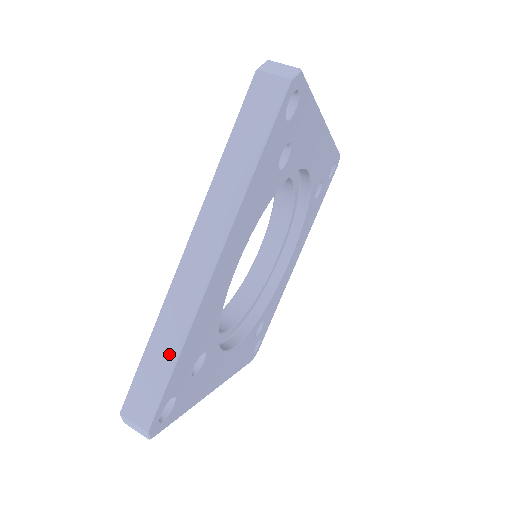
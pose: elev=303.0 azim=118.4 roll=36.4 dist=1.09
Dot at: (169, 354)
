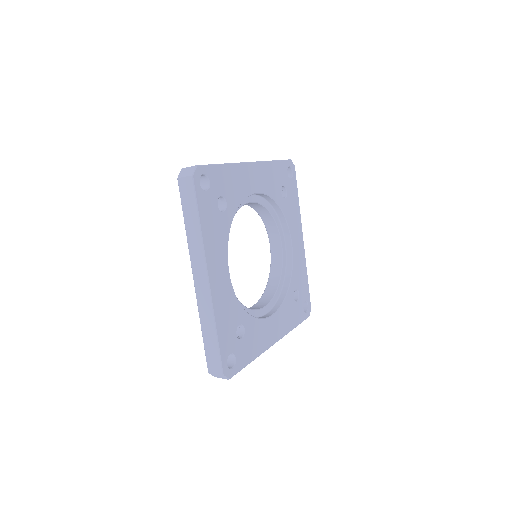
Dot at: occluded
